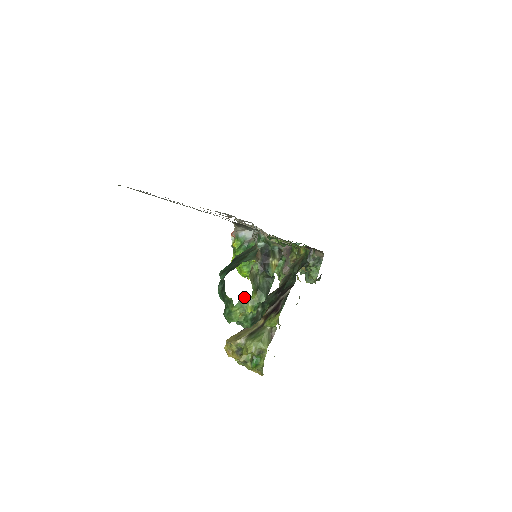
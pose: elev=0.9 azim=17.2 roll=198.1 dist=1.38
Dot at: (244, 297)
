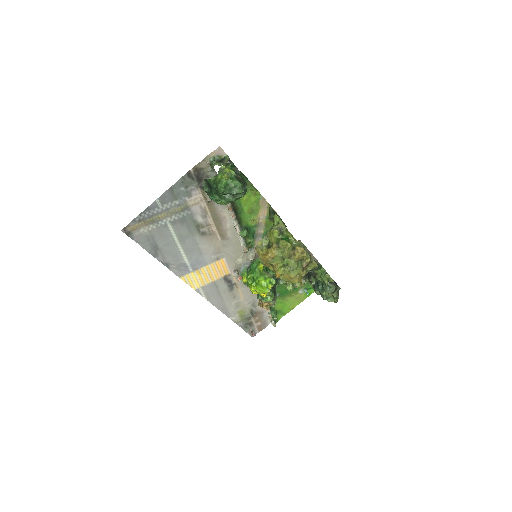
Dot at: (220, 170)
